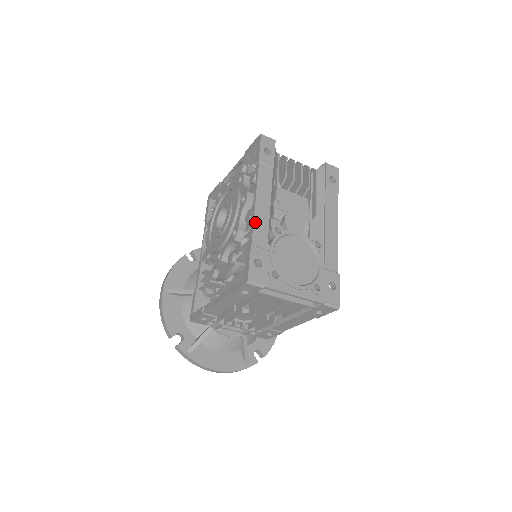
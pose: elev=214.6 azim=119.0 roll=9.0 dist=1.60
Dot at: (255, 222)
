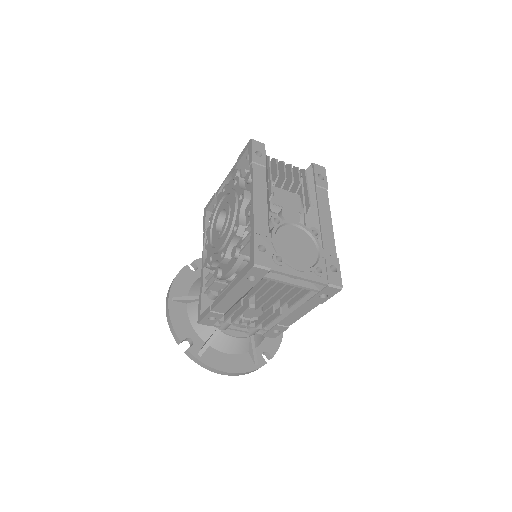
Dot at: (255, 213)
